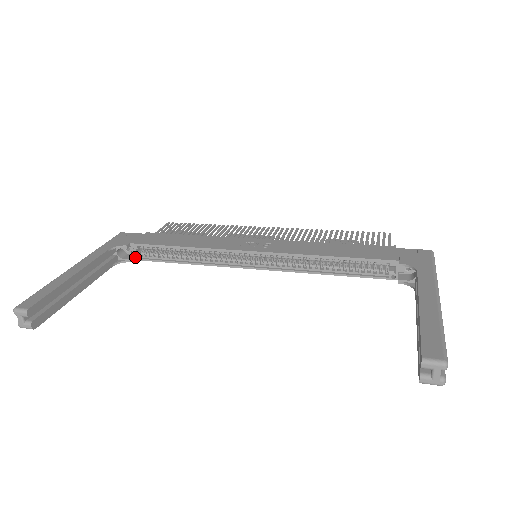
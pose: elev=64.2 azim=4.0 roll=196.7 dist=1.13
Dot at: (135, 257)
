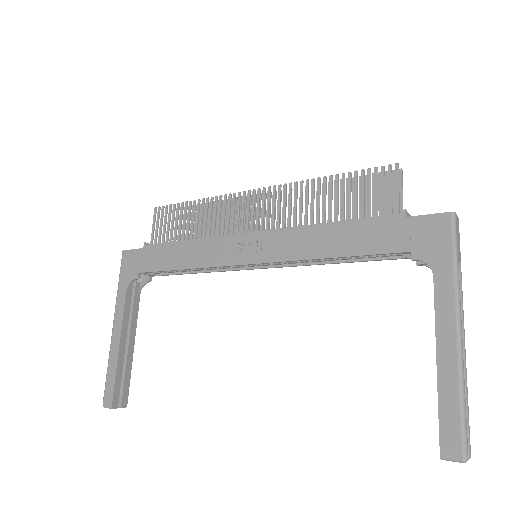
Dot at: (151, 275)
